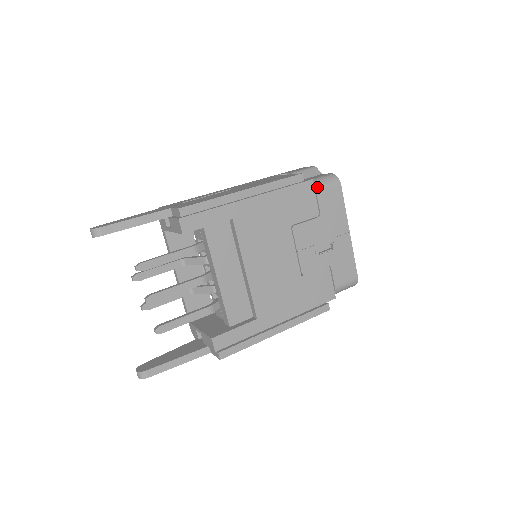
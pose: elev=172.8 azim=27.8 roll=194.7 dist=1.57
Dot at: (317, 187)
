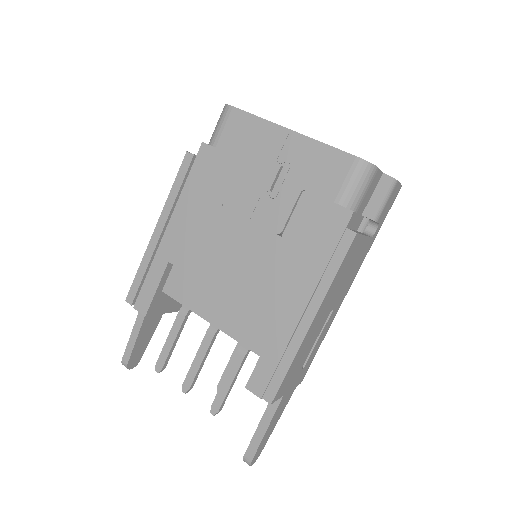
Dot at: (212, 142)
